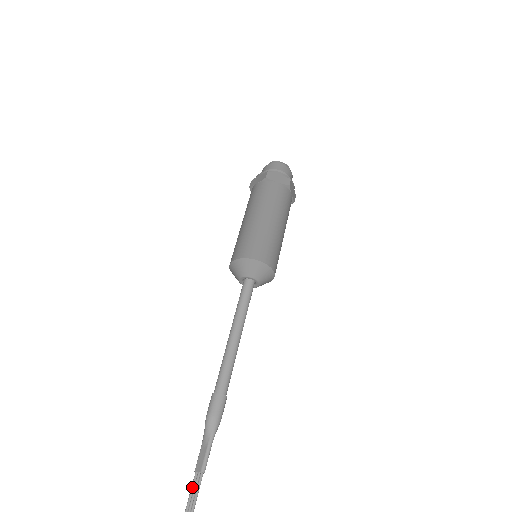
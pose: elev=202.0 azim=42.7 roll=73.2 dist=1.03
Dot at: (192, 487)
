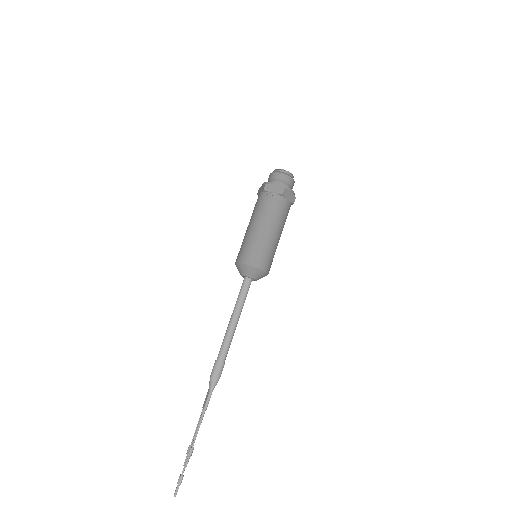
Dot at: (200, 417)
